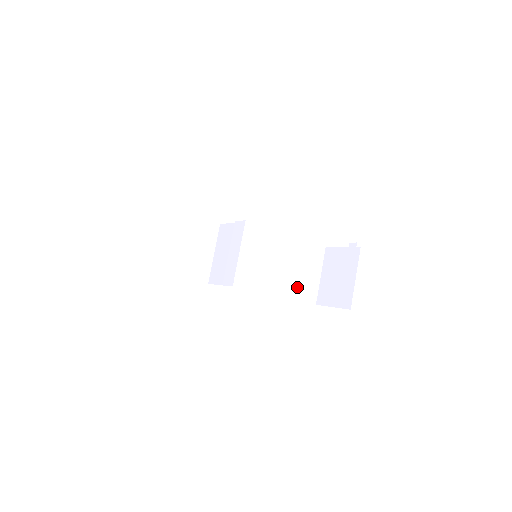
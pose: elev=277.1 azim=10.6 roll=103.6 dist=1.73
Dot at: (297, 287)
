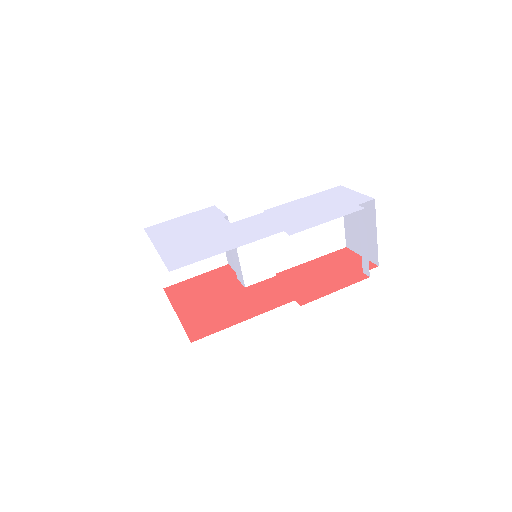
Dot at: (318, 244)
